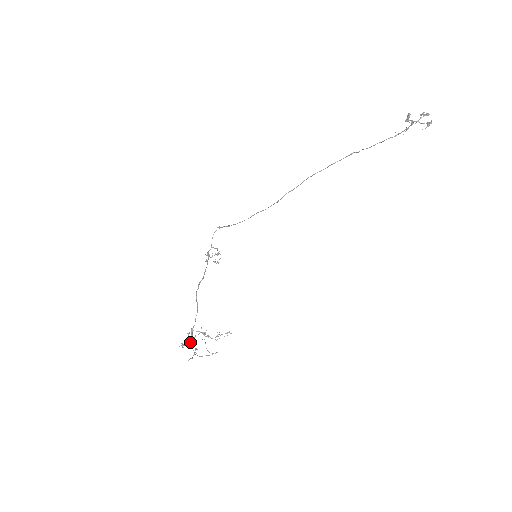
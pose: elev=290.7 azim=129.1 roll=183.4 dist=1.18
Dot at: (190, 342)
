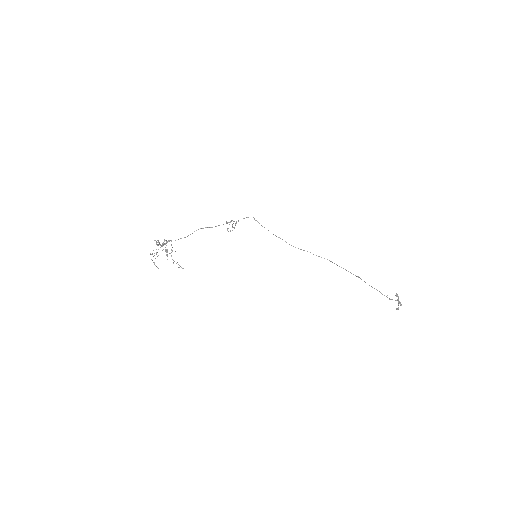
Dot at: occluded
